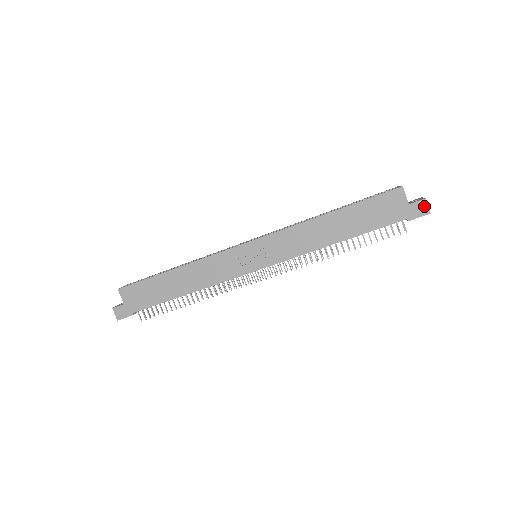
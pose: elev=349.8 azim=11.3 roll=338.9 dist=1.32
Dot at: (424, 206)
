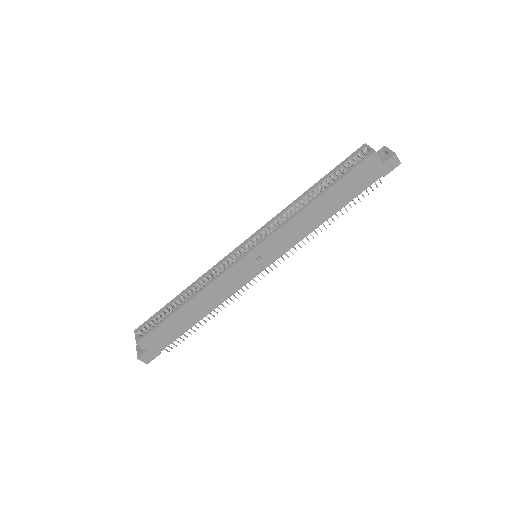
Dot at: (395, 160)
